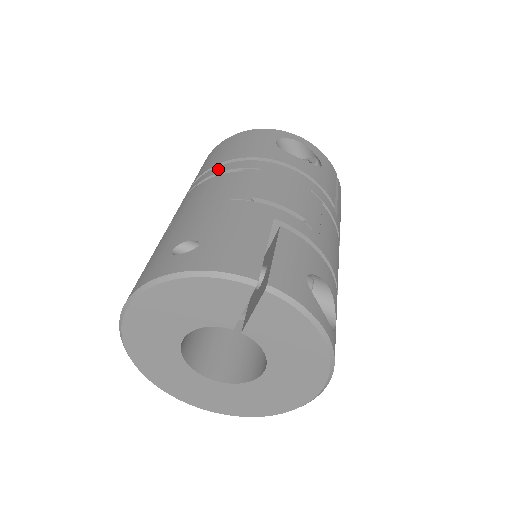
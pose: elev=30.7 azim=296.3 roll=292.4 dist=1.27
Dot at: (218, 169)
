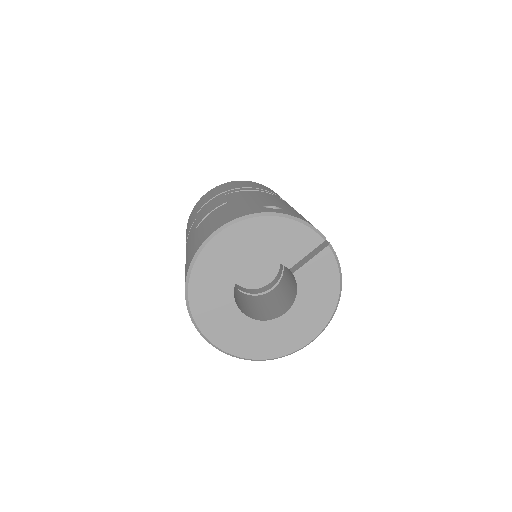
Dot at: (253, 189)
